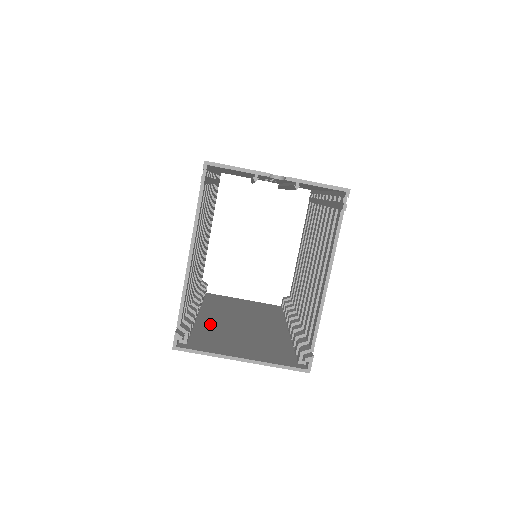
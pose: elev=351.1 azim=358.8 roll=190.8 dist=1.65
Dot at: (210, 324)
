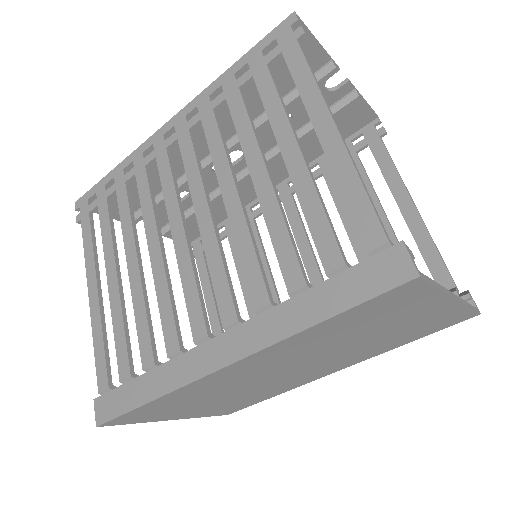
Dot at: occluded
